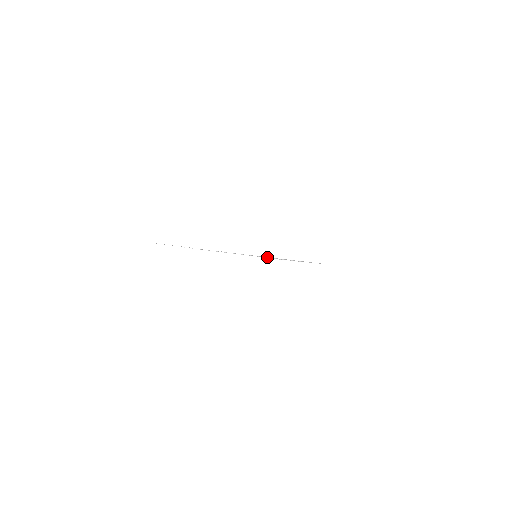
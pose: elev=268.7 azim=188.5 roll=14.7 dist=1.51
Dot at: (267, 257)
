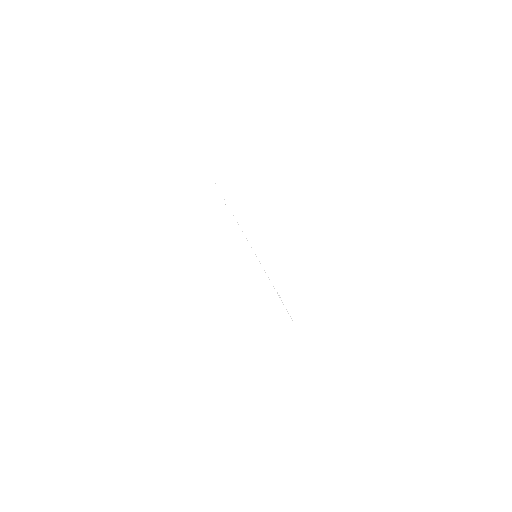
Dot at: occluded
